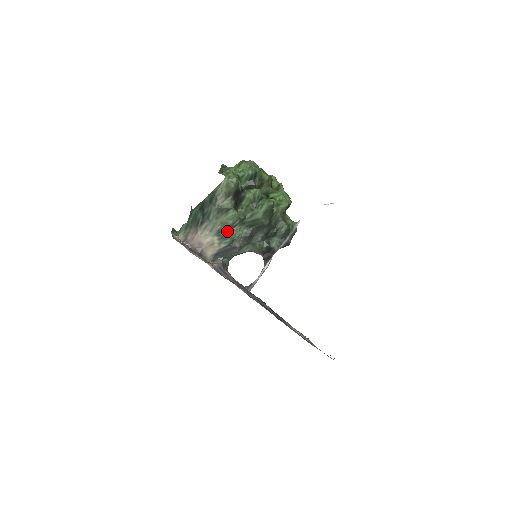
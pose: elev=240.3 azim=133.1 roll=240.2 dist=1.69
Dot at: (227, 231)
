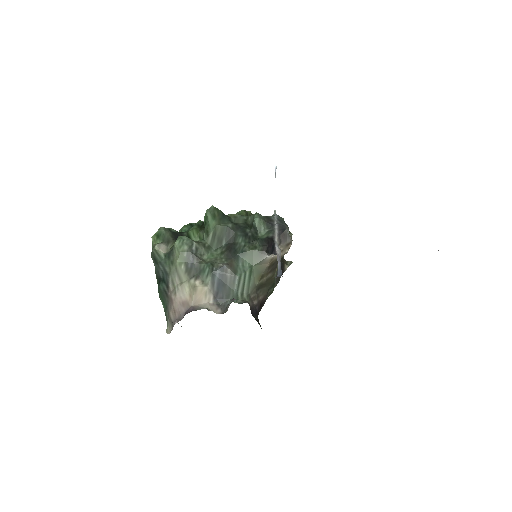
Dot at: (196, 263)
